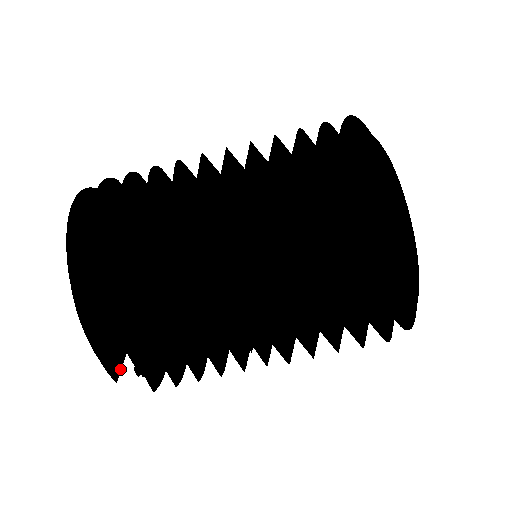
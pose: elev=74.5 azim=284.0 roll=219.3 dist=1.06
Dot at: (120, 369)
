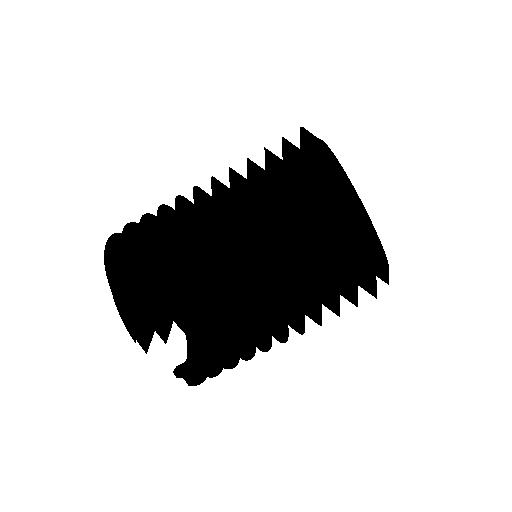
Dot at: (149, 343)
